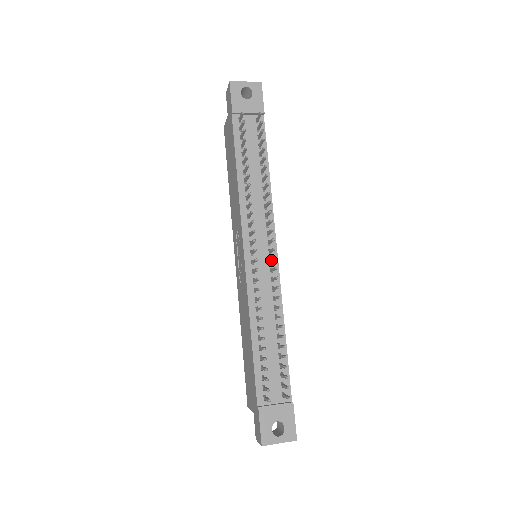
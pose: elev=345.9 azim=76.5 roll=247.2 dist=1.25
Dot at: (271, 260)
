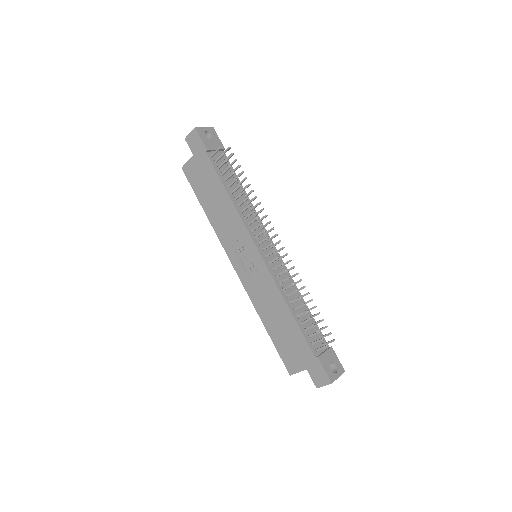
Dot at: (278, 251)
